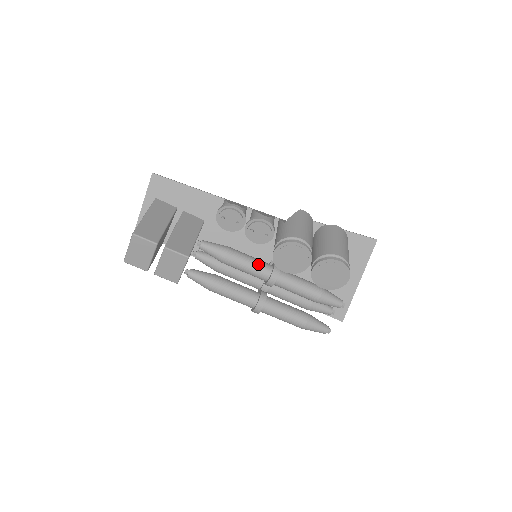
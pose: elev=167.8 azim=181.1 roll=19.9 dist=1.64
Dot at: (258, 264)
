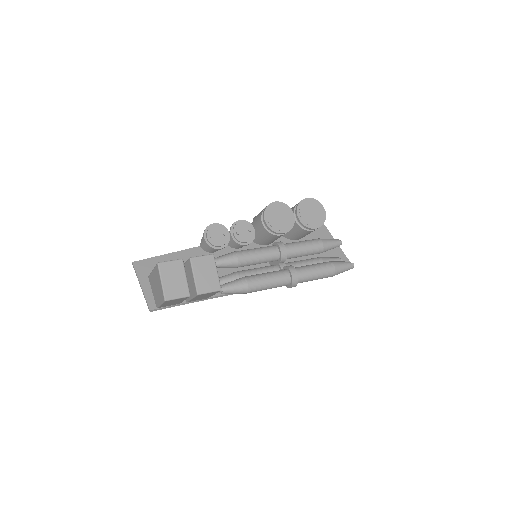
Dot at: (263, 247)
